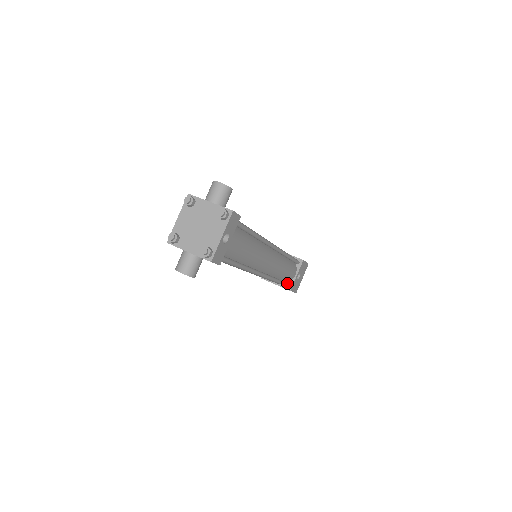
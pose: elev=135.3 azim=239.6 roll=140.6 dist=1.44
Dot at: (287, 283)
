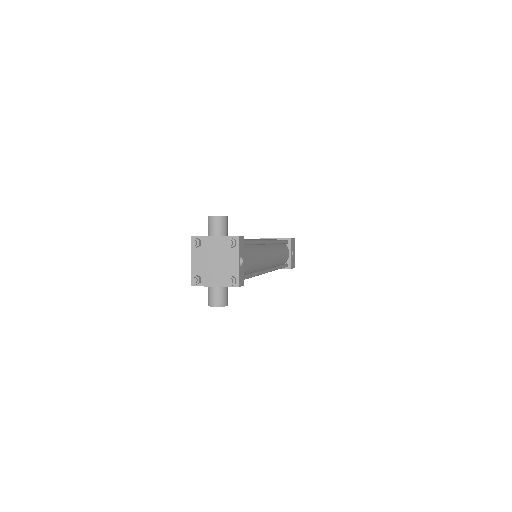
Dot at: (286, 264)
